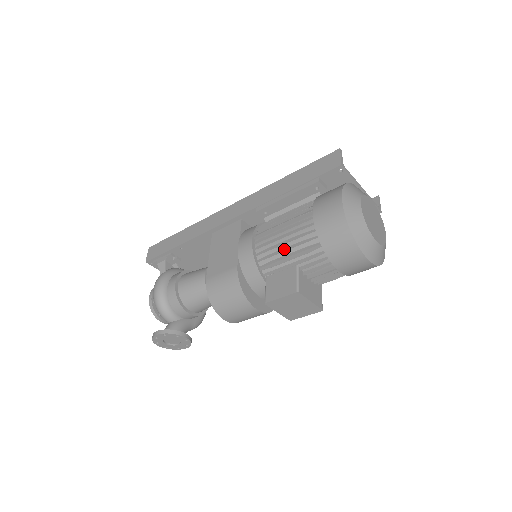
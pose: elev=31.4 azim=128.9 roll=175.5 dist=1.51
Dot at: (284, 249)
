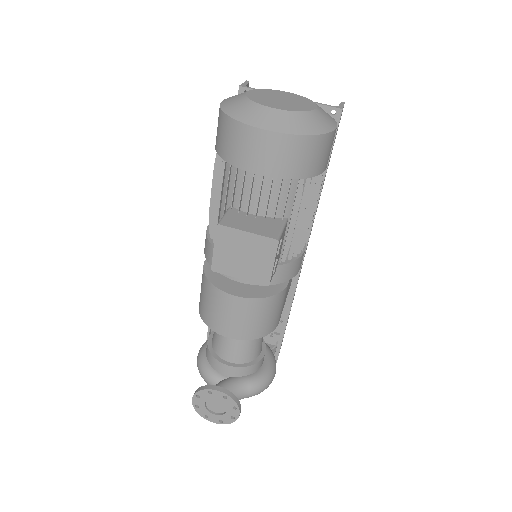
Dot at: (214, 200)
